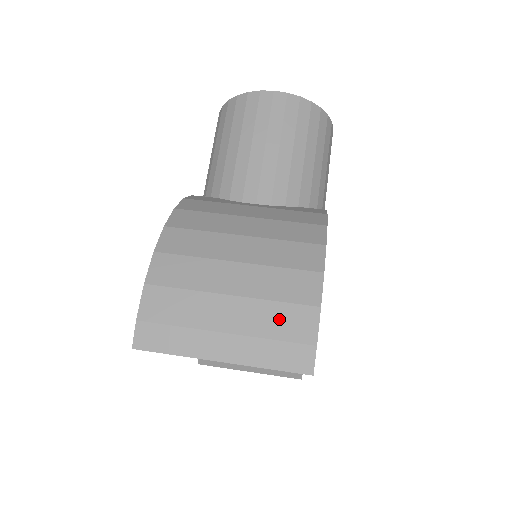
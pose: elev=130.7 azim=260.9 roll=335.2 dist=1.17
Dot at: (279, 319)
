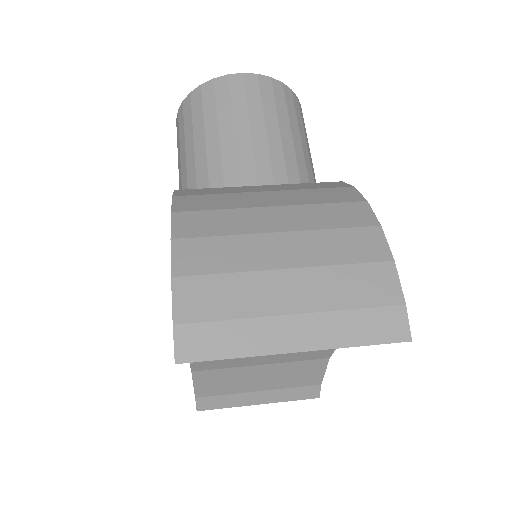
Dot at: (352, 284)
